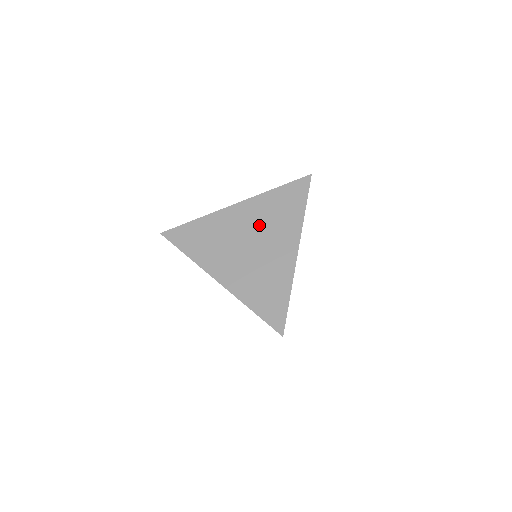
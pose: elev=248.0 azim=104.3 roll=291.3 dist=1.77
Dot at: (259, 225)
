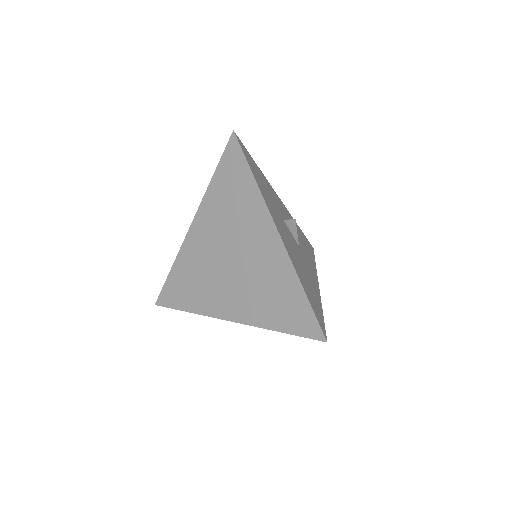
Dot at: (224, 231)
